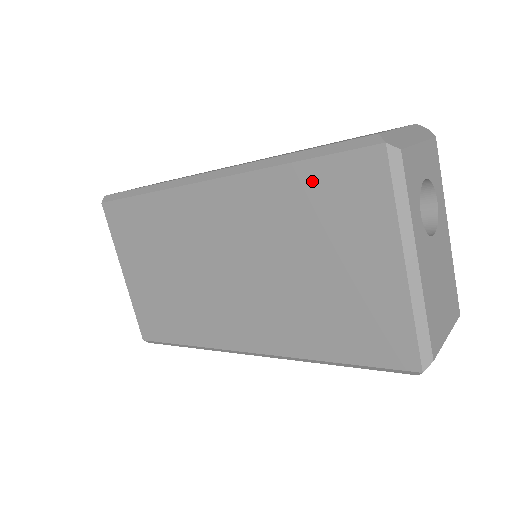
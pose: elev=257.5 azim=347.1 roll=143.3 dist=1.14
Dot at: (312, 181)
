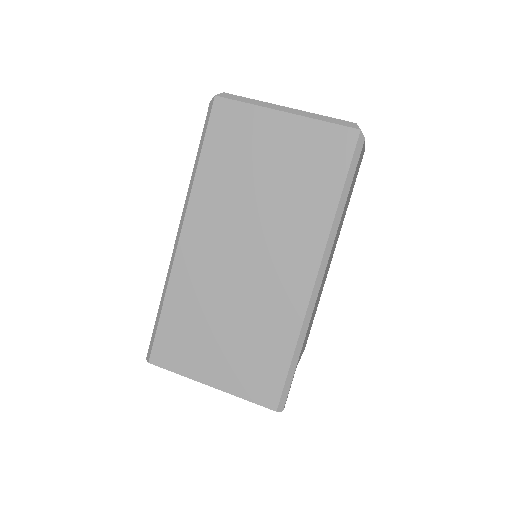
Dot at: (215, 151)
